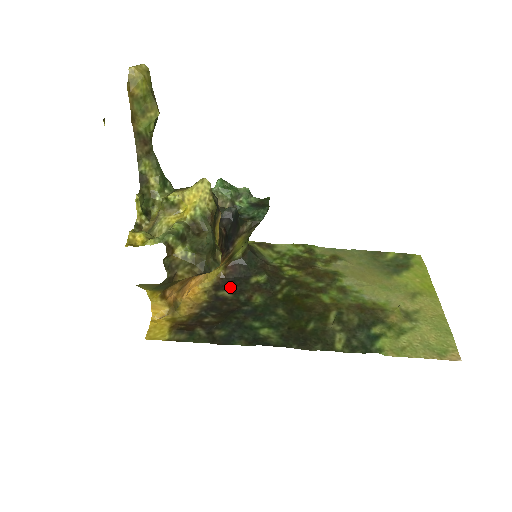
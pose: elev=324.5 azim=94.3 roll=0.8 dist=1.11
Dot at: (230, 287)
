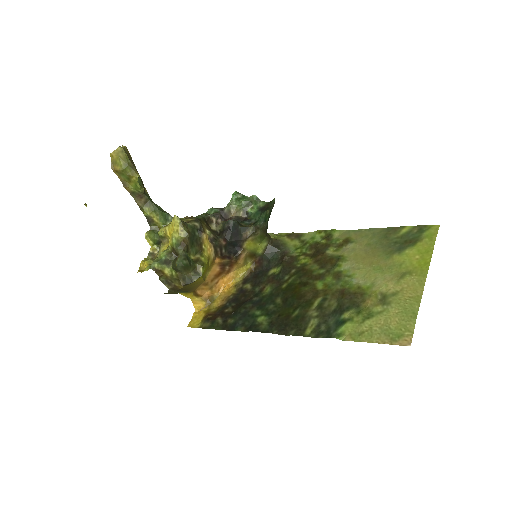
Dot at: (253, 280)
